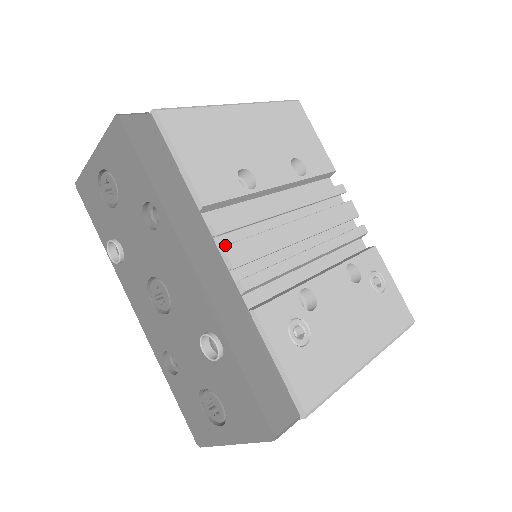
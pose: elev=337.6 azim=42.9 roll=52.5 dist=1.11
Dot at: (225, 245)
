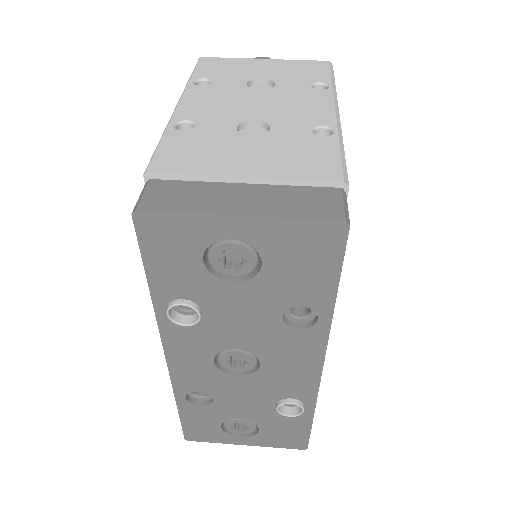
Dot at: occluded
